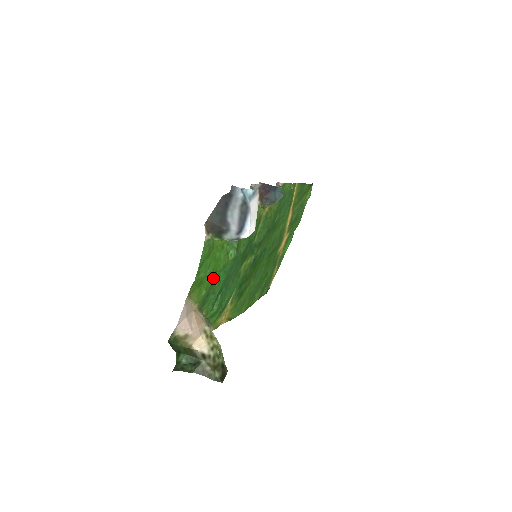
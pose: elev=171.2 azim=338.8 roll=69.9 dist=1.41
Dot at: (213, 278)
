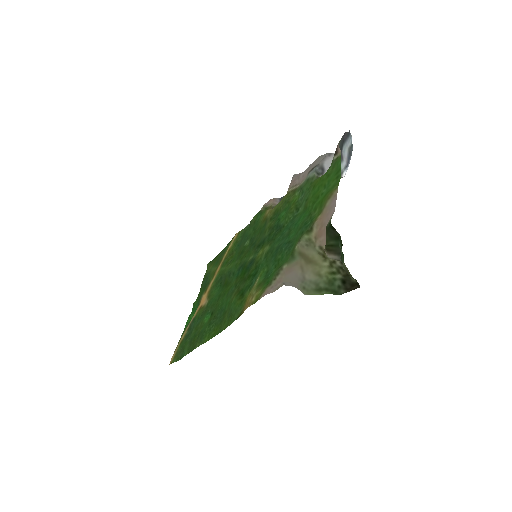
Dot at: (311, 208)
